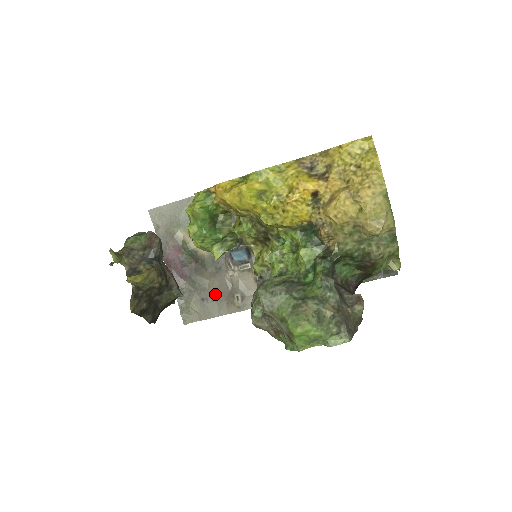
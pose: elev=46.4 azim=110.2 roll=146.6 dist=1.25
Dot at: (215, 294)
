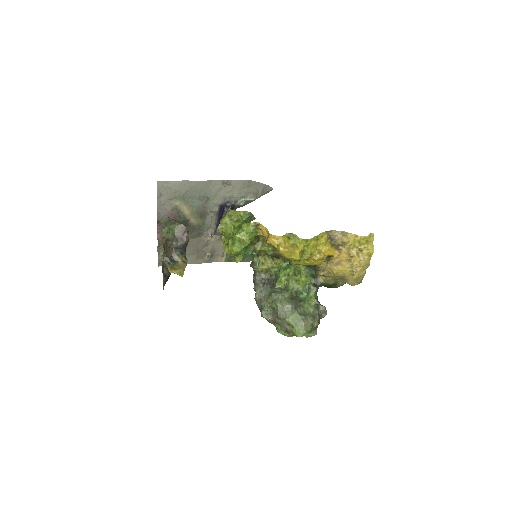
Dot at: (190, 250)
